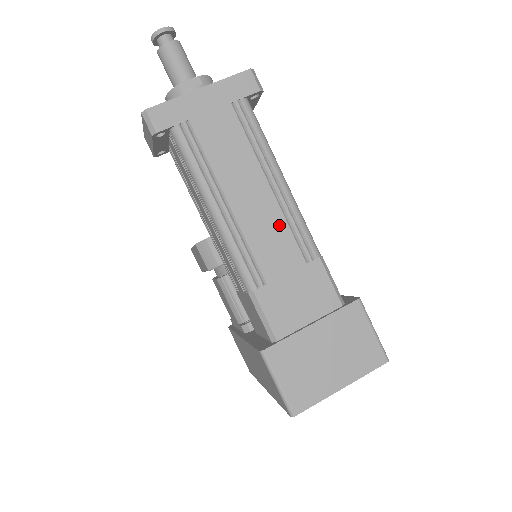
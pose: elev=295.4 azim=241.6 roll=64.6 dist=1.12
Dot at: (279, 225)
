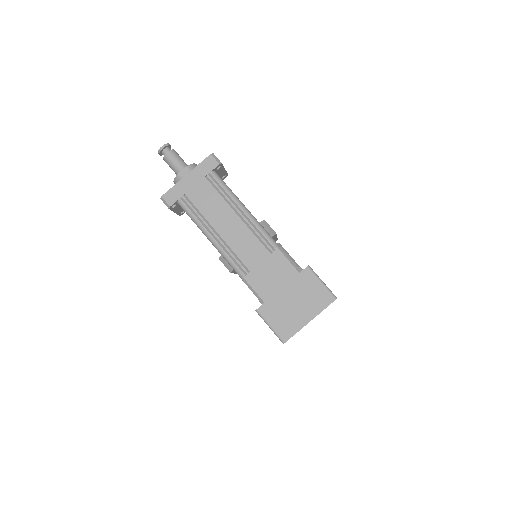
Dot at: (249, 236)
